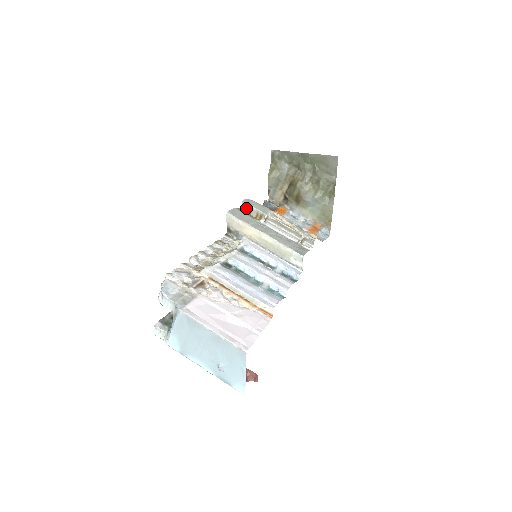
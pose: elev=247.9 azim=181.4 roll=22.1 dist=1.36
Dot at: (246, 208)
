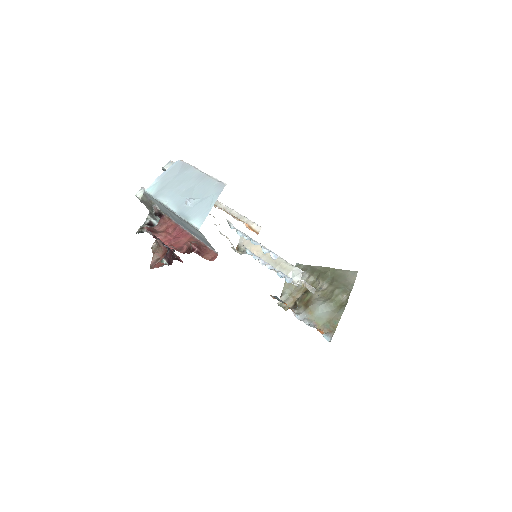
Dot at: occluded
